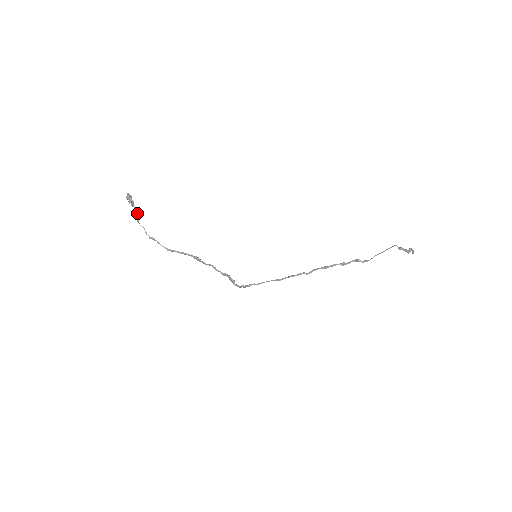
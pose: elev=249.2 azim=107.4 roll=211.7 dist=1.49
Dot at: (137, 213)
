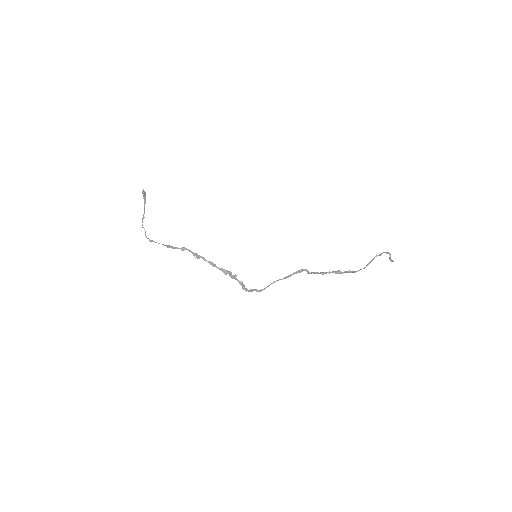
Dot at: occluded
